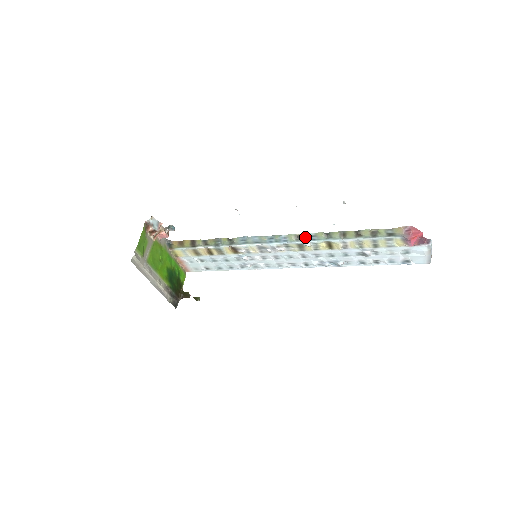
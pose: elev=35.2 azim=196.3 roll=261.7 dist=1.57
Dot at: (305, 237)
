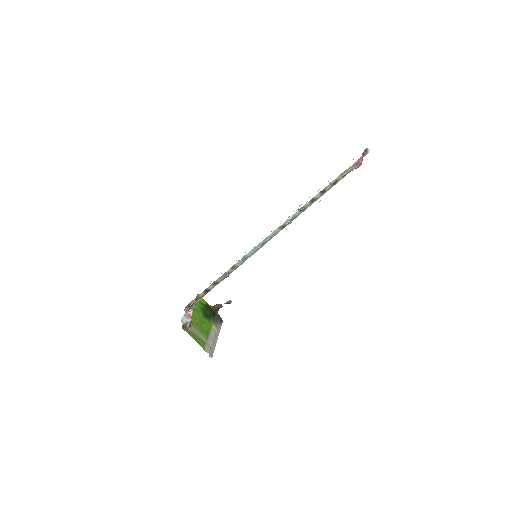
Dot at: (287, 223)
